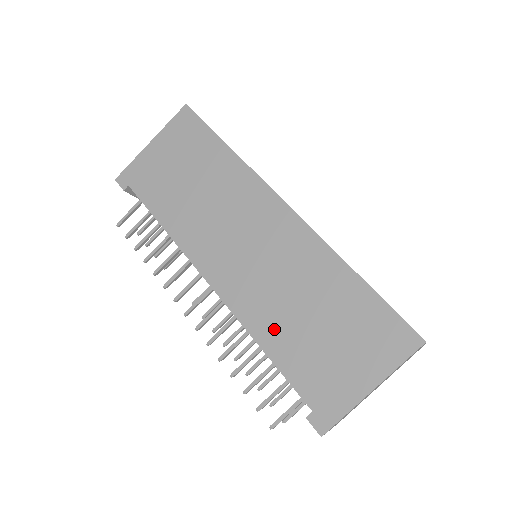
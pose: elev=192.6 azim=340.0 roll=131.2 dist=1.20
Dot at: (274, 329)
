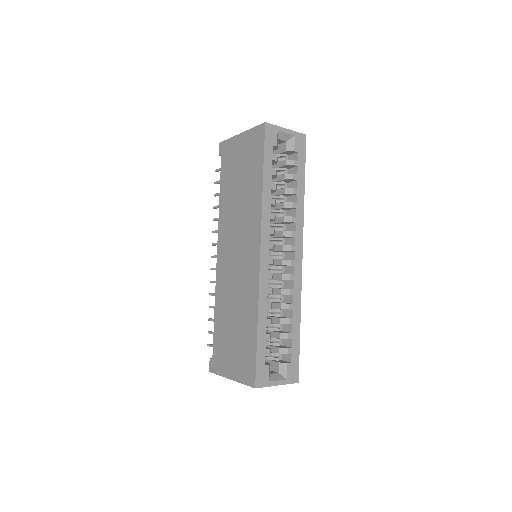
Dot at: (222, 309)
